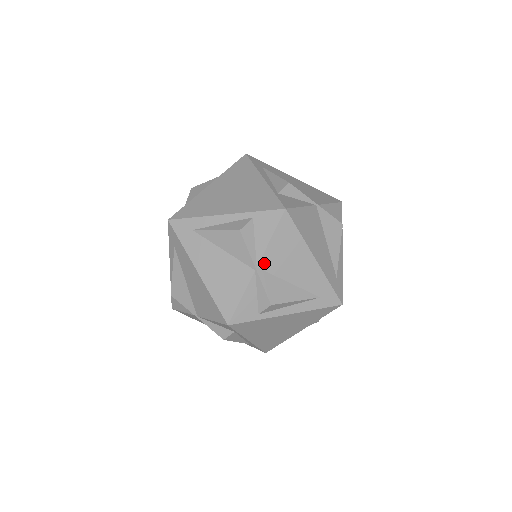
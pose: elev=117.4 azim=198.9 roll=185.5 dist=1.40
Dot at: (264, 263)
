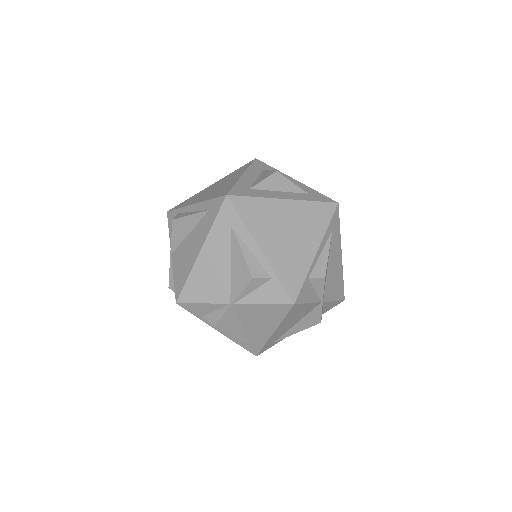
Dot at: (241, 306)
